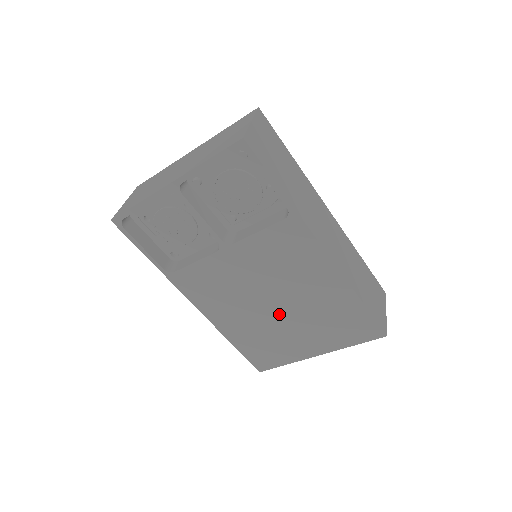
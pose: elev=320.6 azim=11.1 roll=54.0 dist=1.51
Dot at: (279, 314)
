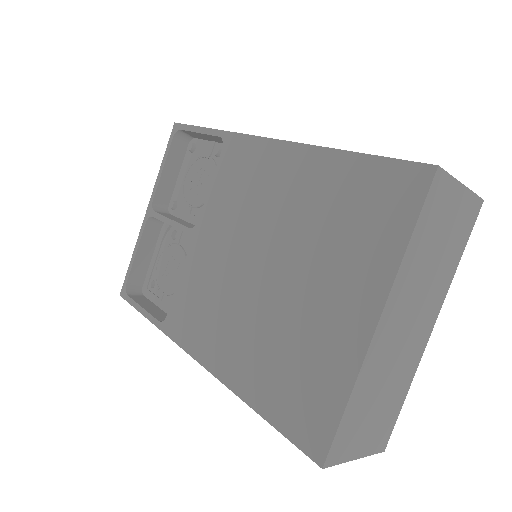
Dot at: (277, 280)
